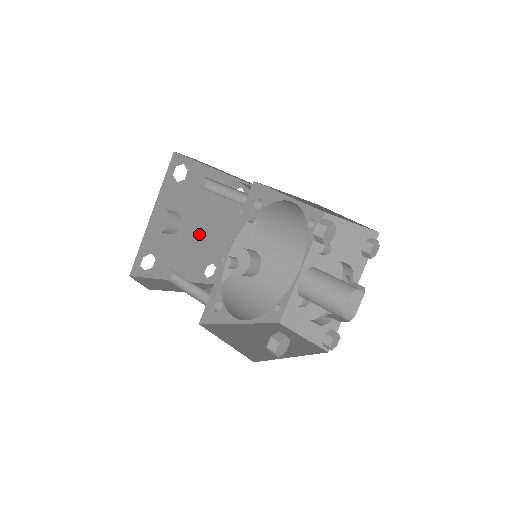
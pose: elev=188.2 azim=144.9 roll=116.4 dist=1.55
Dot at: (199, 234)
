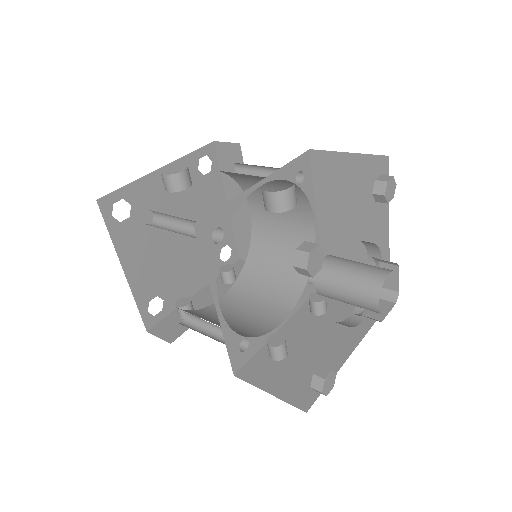
Dot at: (176, 247)
